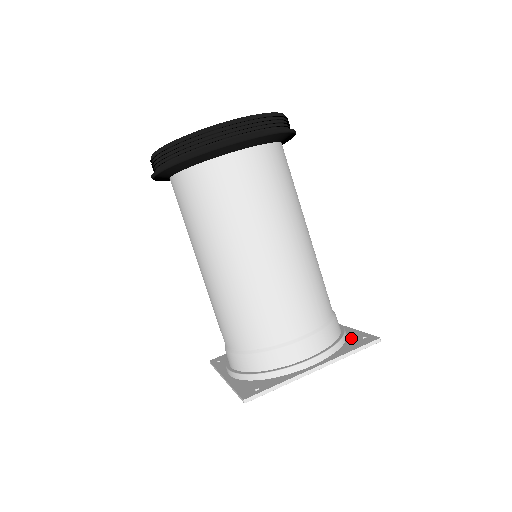
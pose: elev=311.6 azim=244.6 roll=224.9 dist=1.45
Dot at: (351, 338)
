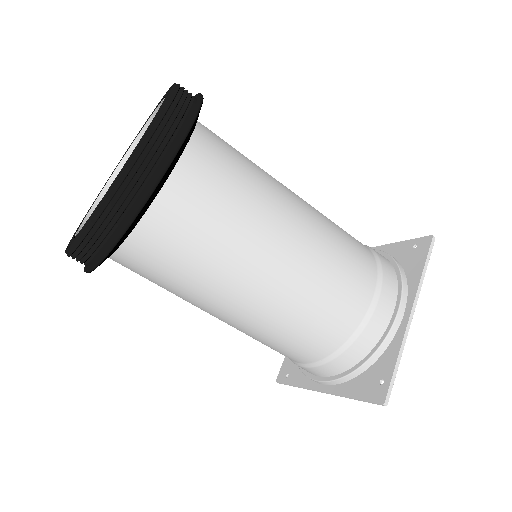
Dot at: (401, 256)
